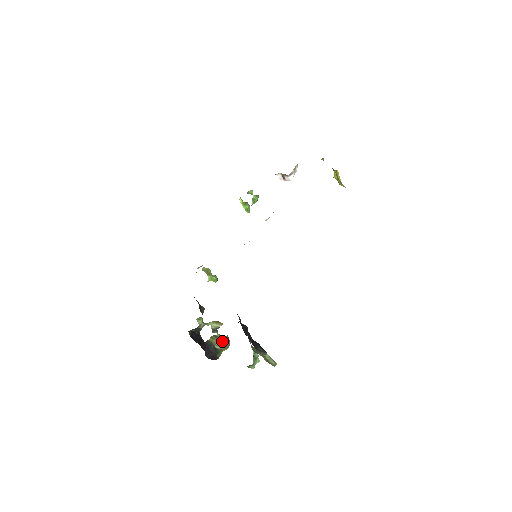
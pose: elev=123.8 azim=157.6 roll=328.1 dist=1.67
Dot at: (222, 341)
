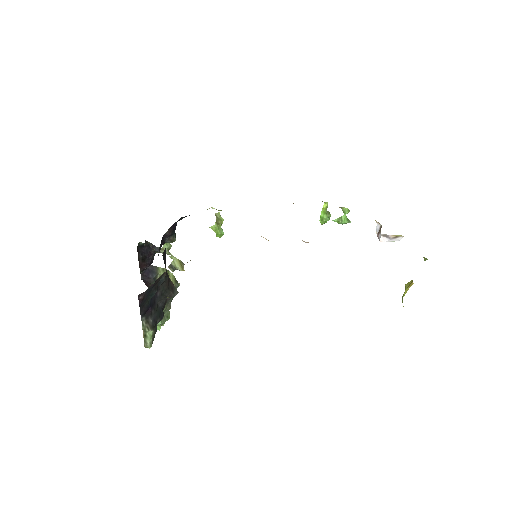
Dot at: occluded
